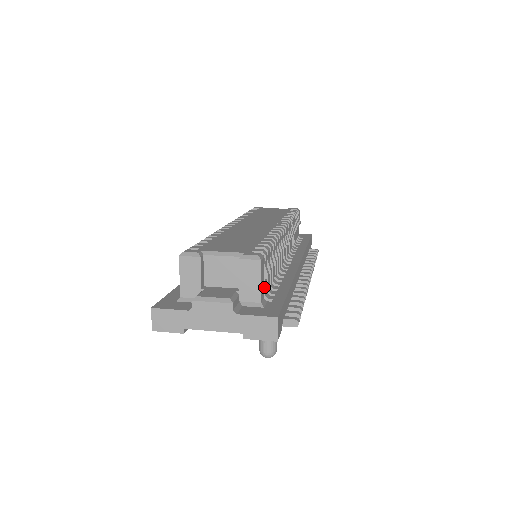
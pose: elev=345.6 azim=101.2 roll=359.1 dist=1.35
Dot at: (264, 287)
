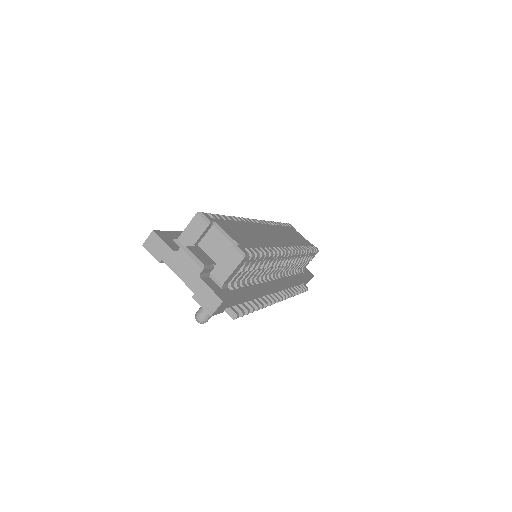
Dot at: (234, 277)
